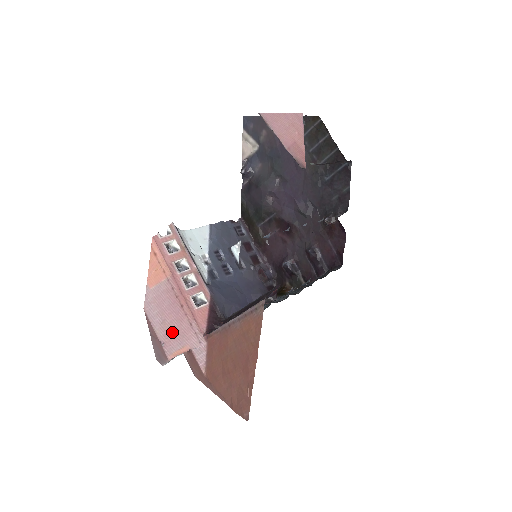
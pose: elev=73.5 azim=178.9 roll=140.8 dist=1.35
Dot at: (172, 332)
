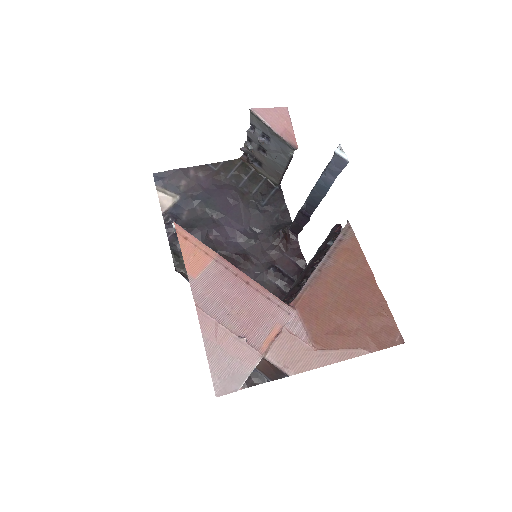
Dot at: (249, 318)
